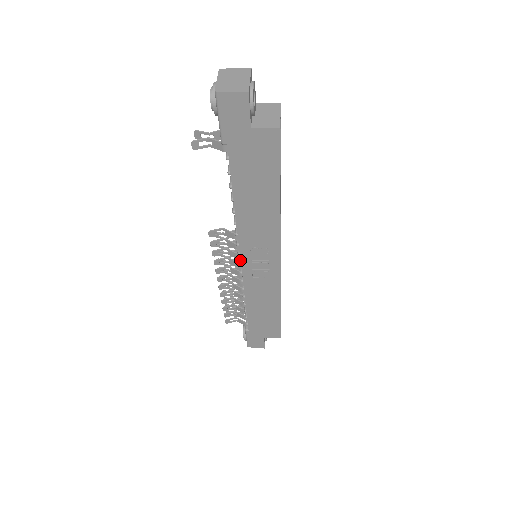
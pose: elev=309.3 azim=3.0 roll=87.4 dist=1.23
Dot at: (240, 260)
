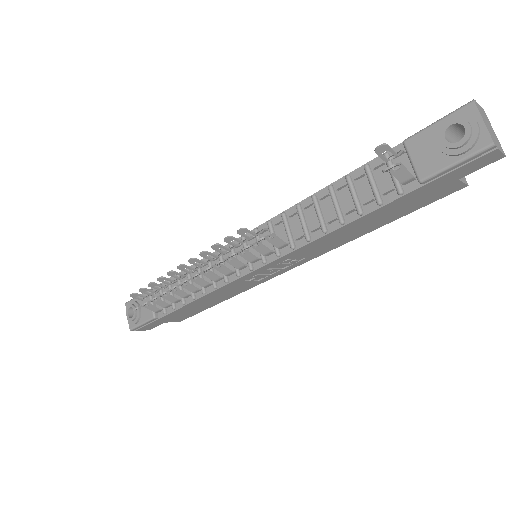
Dot at: (252, 264)
